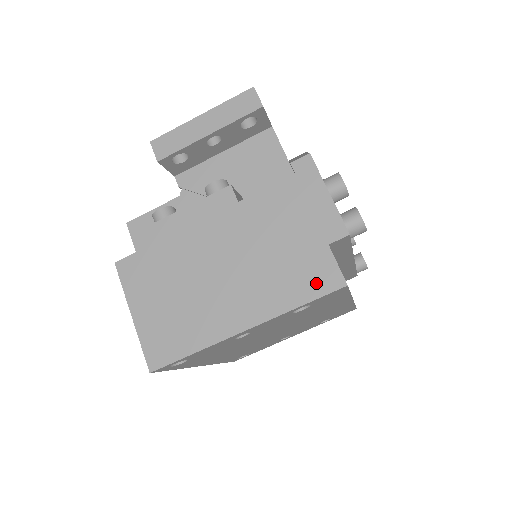
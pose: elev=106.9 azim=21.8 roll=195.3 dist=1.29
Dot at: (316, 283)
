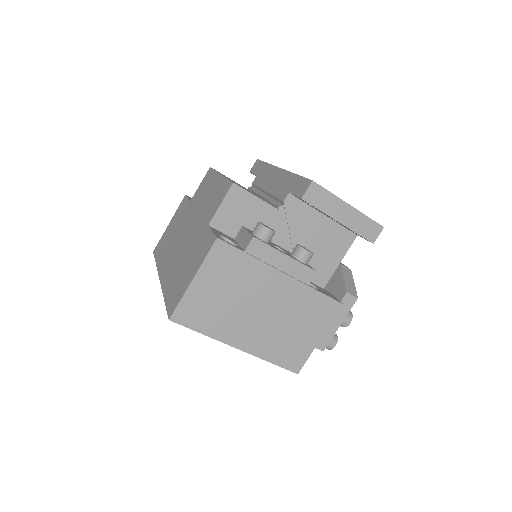
Dot at: (289, 361)
